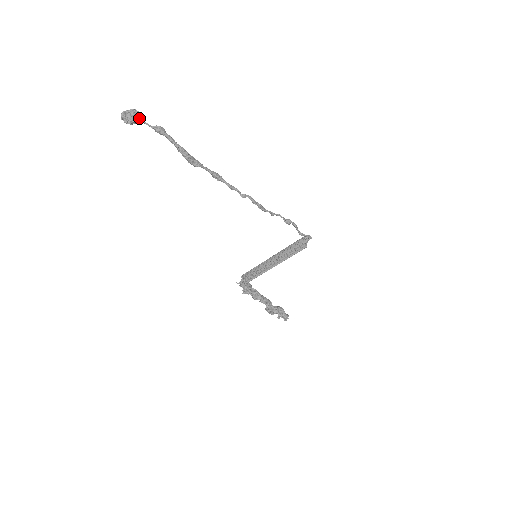
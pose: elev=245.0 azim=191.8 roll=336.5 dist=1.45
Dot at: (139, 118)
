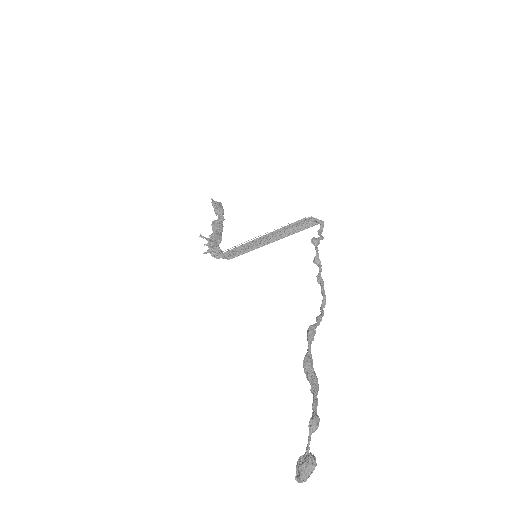
Dot at: (314, 458)
